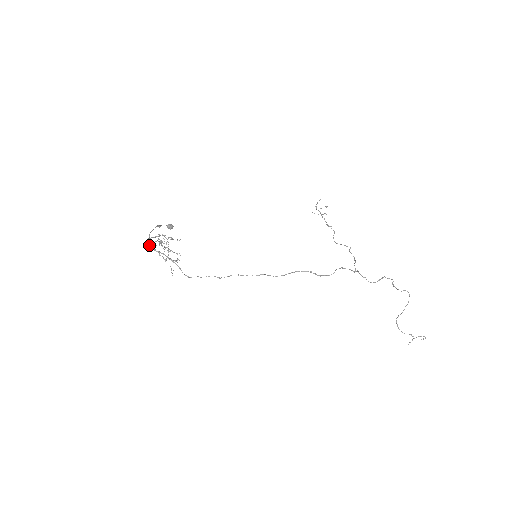
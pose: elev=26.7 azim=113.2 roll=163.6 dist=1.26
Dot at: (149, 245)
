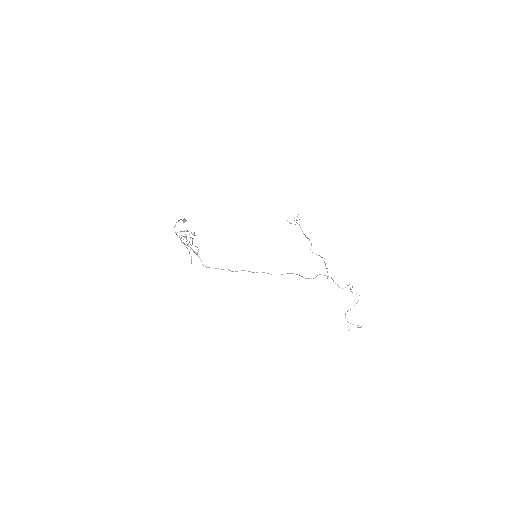
Dot at: occluded
